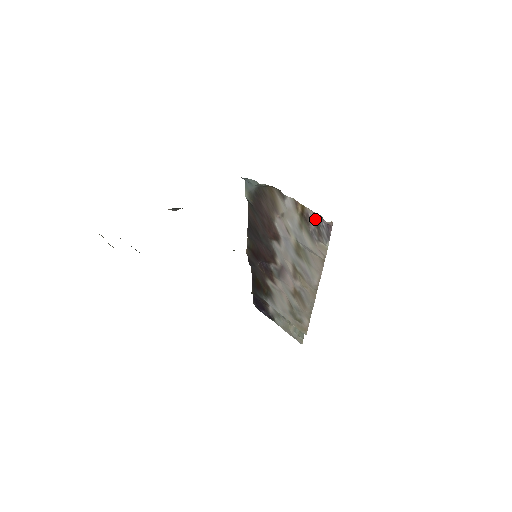
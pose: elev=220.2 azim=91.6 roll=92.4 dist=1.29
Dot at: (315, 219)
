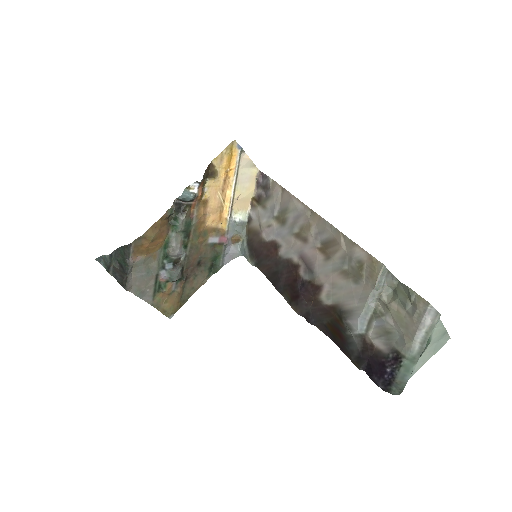
Dot at: (260, 190)
